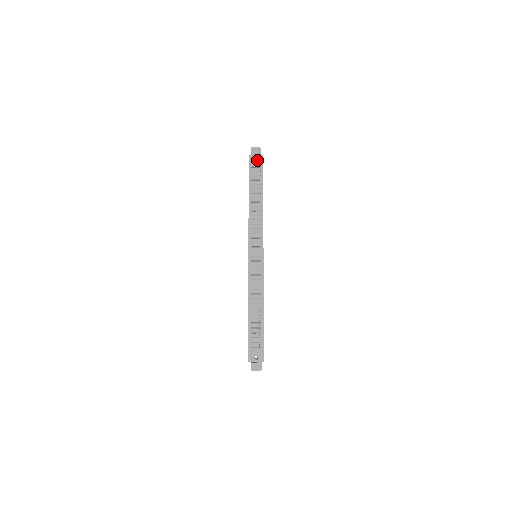
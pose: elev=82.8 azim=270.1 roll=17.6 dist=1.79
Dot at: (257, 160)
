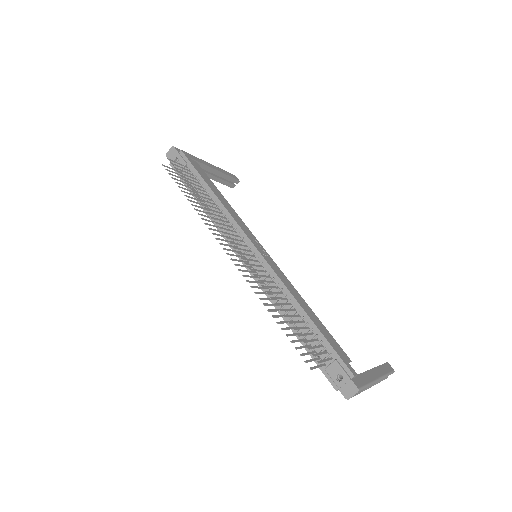
Dot at: (179, 161)
